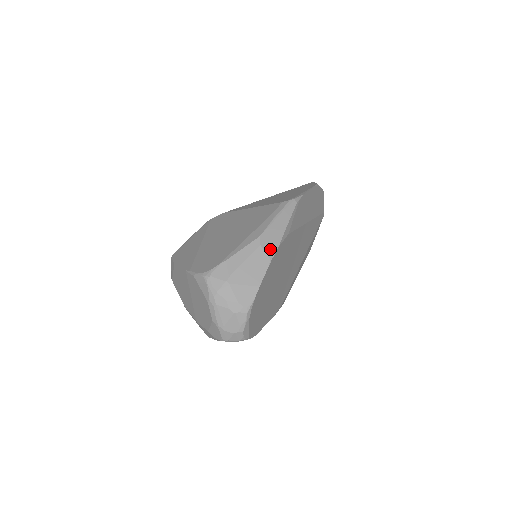
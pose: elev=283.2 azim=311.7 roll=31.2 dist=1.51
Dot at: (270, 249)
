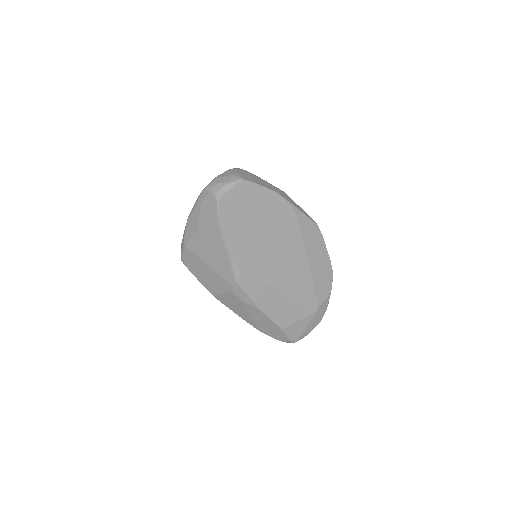
Dot at: (282, 195)
